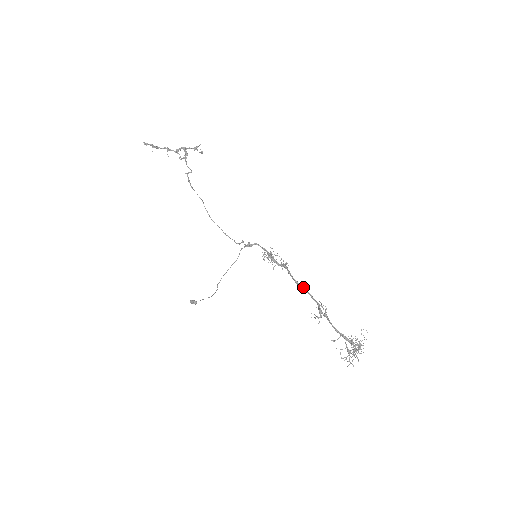
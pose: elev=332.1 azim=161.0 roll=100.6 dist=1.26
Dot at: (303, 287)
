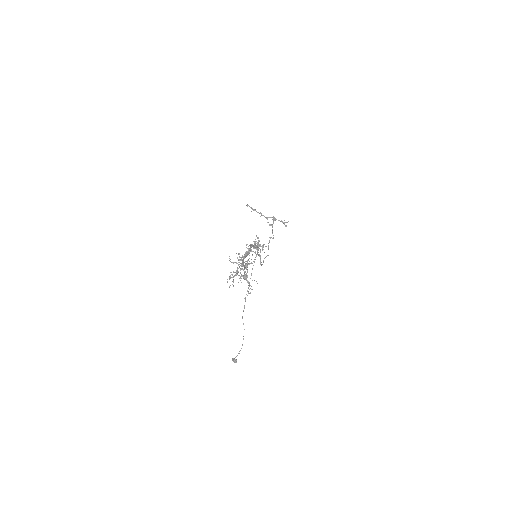
Dot at: (251, 244)
